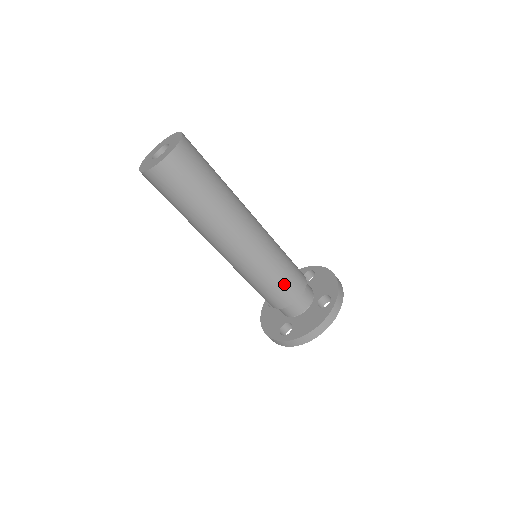
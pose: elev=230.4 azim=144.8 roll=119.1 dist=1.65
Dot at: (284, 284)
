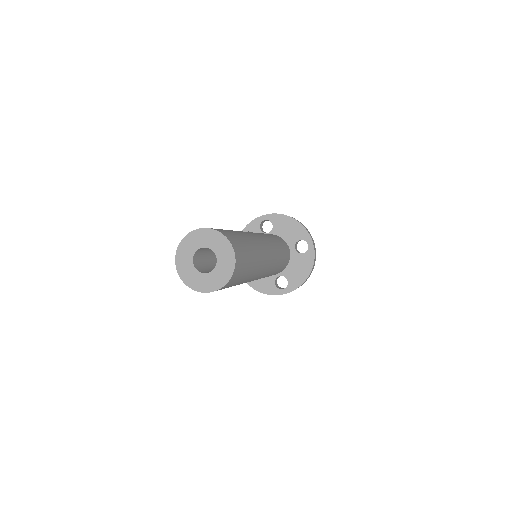
Dot at: (284, 261)
